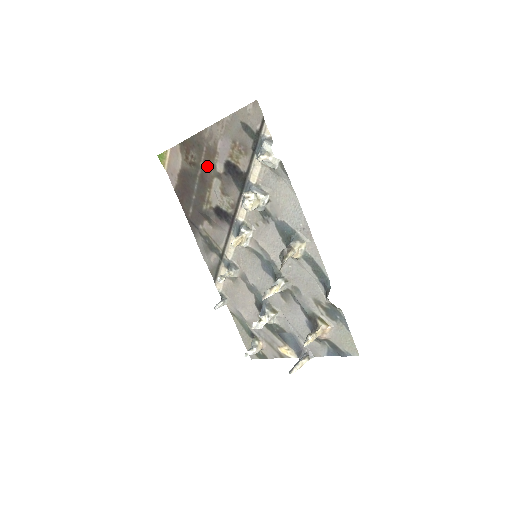
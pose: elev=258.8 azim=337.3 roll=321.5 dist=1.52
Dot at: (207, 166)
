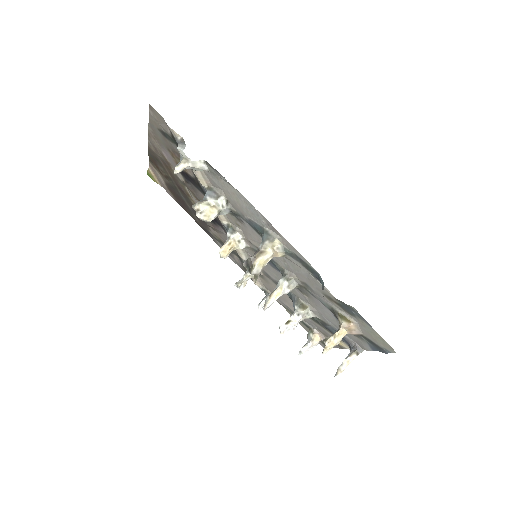
Dot at: (174, 177)
